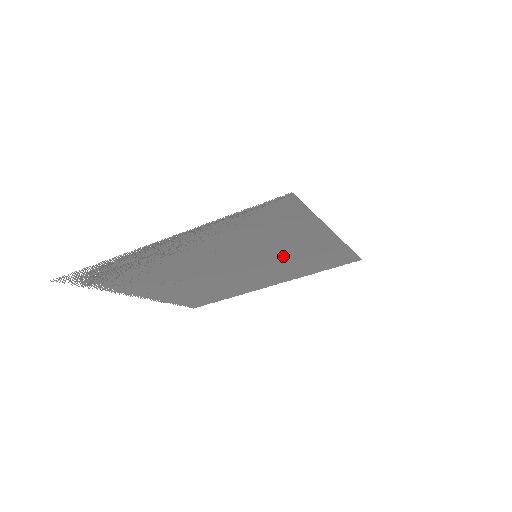
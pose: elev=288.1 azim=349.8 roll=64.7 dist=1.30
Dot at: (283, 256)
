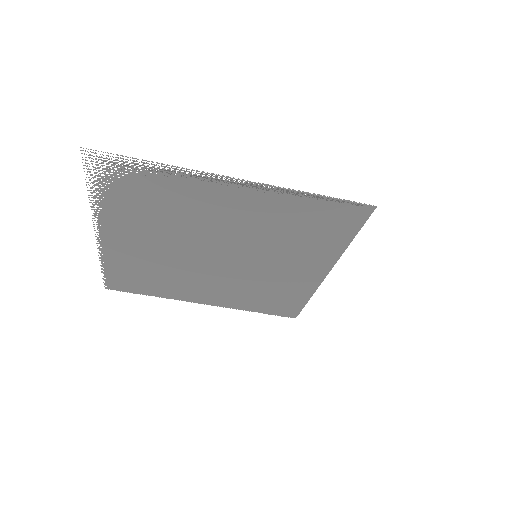
Dot at: (267, 272)
